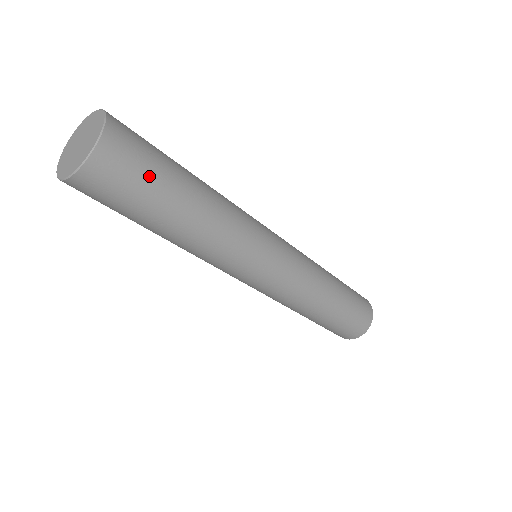
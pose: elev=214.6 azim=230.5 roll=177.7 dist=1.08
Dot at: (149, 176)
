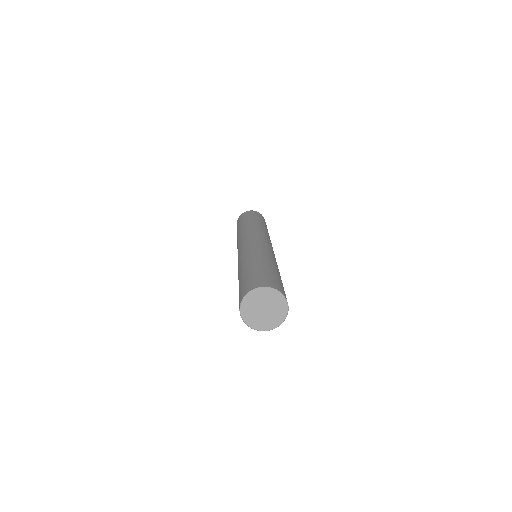
Dot at: occluded
